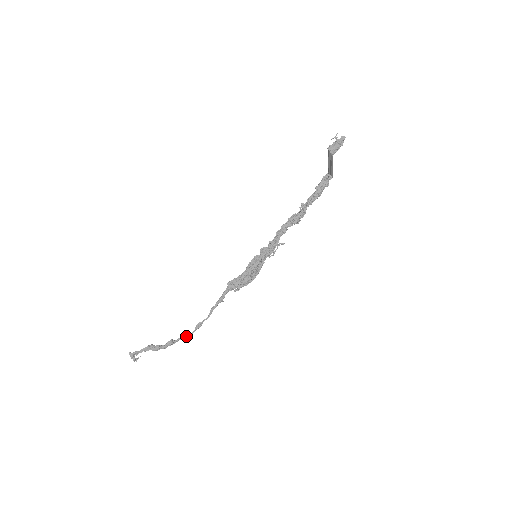
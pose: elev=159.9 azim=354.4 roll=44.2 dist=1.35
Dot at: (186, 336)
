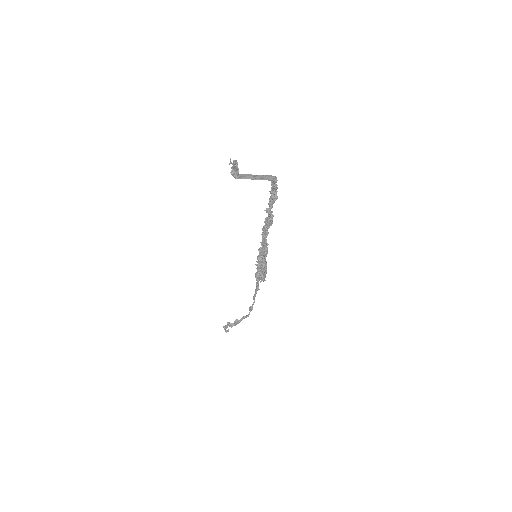
Dot at: (246, 317)
